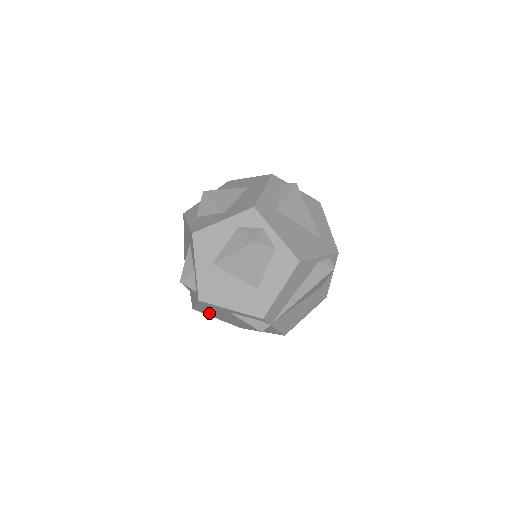
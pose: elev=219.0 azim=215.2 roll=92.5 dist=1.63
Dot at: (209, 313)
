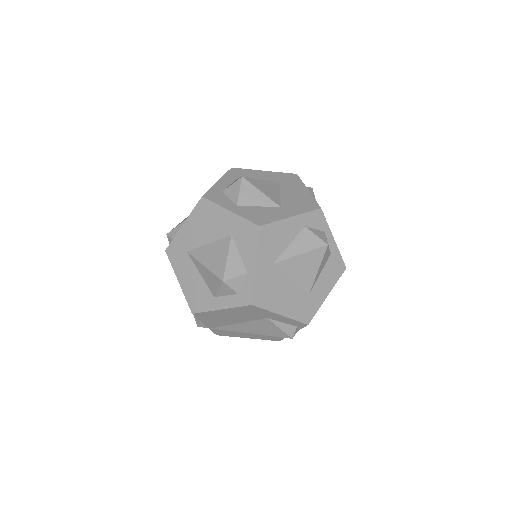
Dot at: (212, 319)
